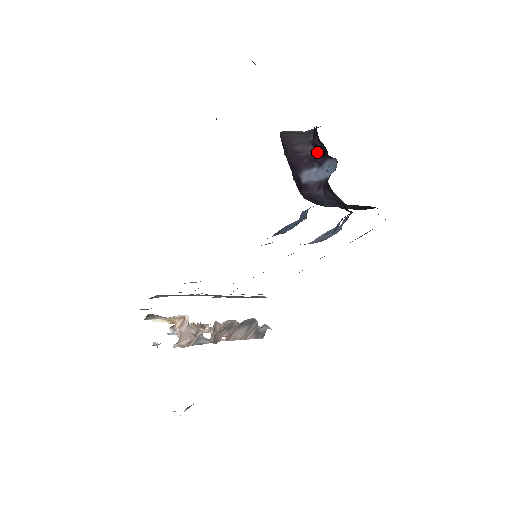
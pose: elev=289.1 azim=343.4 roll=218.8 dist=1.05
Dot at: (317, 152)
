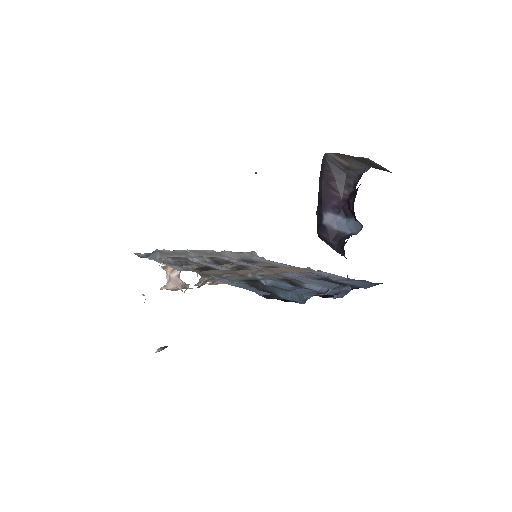
Dot at: occluded
